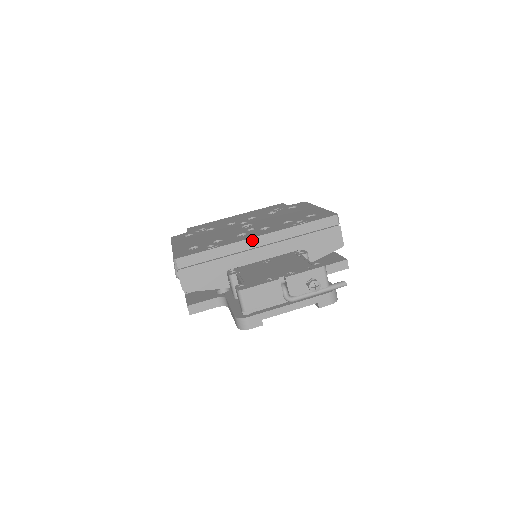
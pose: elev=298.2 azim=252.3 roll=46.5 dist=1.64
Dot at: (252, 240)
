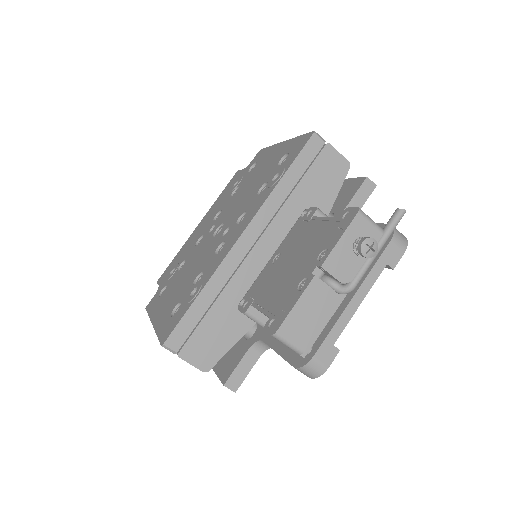
Dot at: (237, 246)
